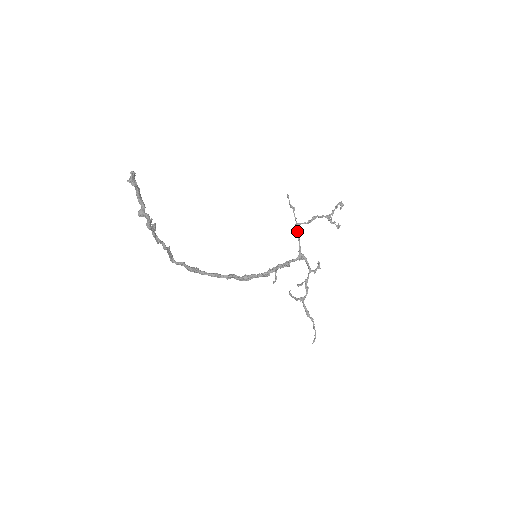
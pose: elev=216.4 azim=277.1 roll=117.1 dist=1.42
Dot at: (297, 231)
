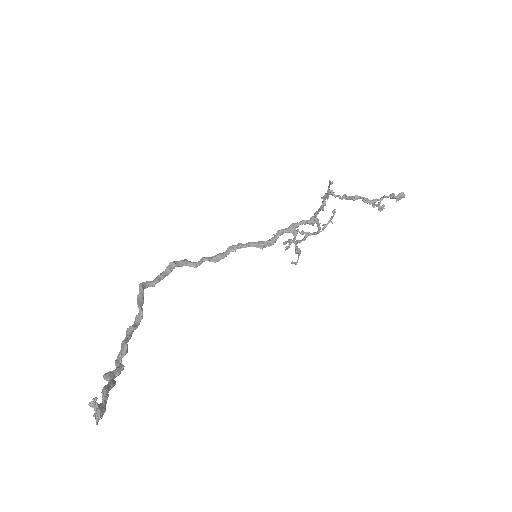
Dot at: (323, 204)
